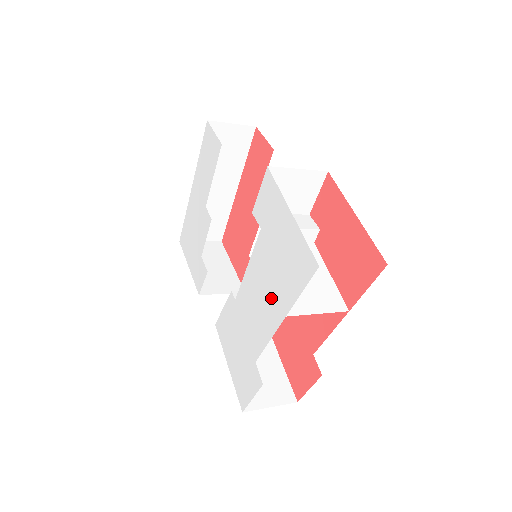
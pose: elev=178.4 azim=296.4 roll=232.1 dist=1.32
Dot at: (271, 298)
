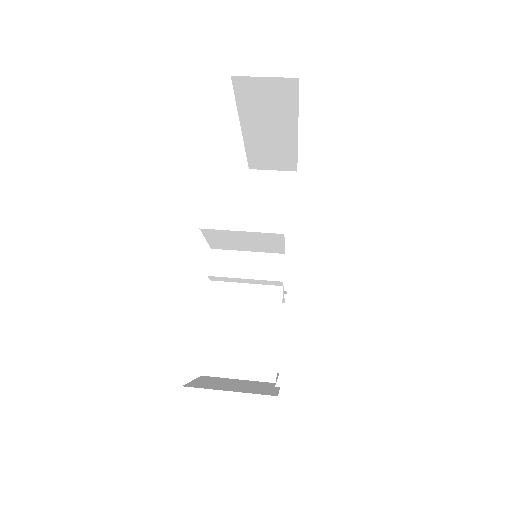
Dot at: occluded
